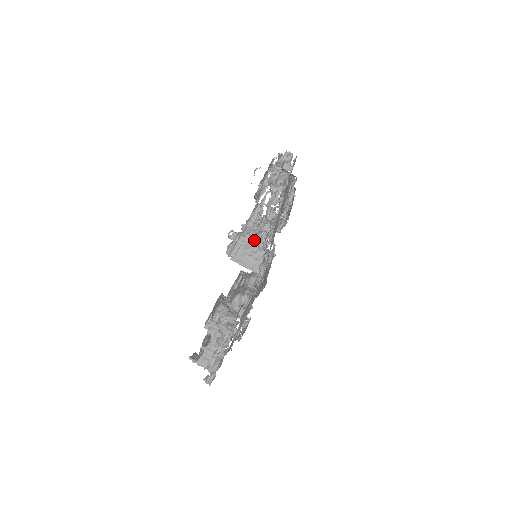
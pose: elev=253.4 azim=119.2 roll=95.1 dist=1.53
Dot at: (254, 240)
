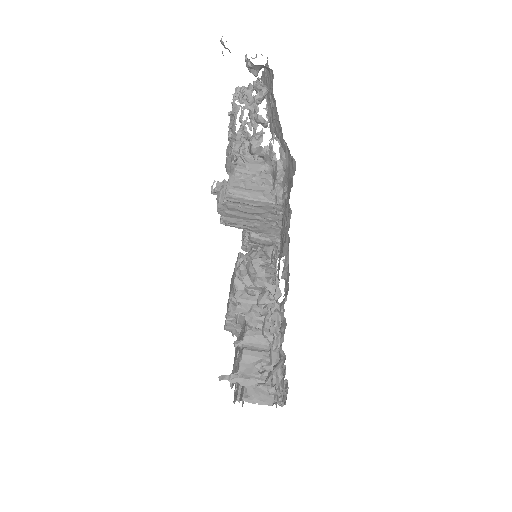
Dot at: (251, 147)
